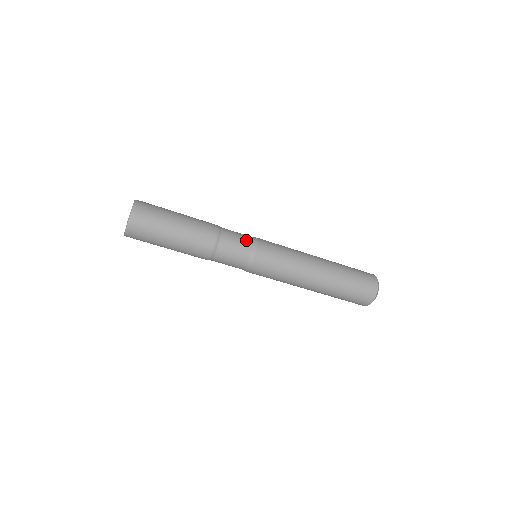
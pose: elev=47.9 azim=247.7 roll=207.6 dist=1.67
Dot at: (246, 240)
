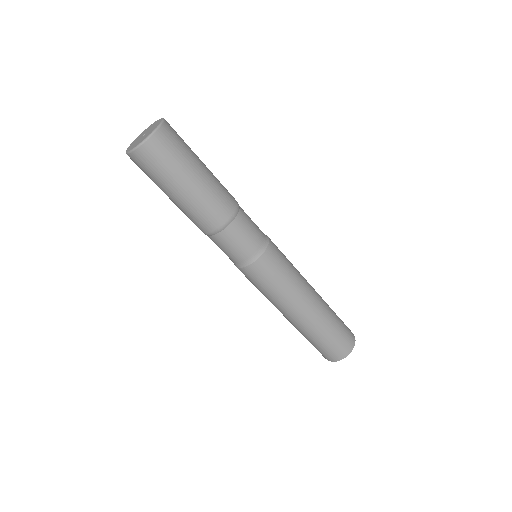
Dot at: (259, 236)
